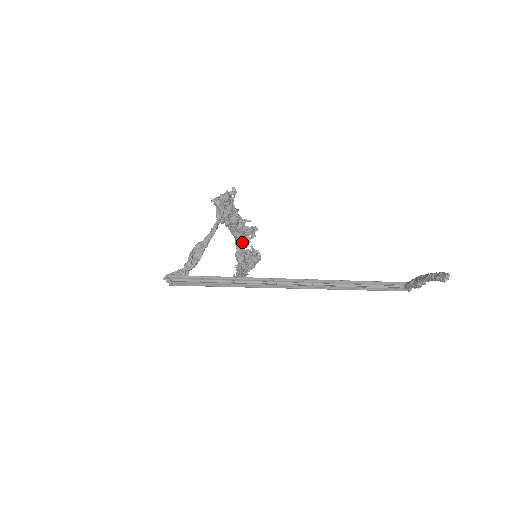
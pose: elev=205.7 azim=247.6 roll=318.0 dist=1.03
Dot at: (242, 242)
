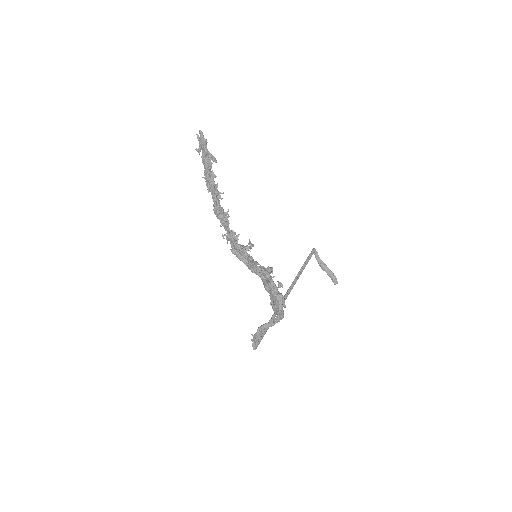
Dot at: (261, 274)
